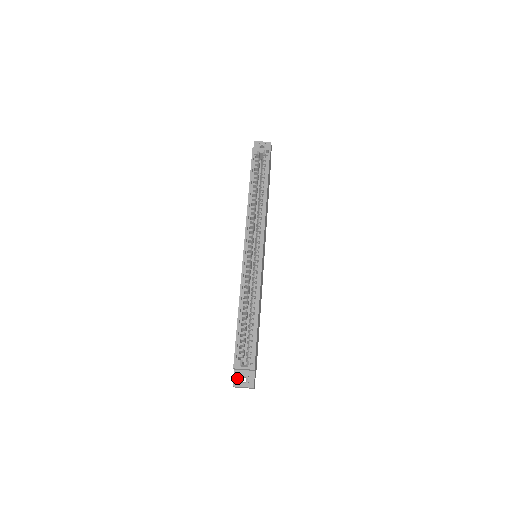
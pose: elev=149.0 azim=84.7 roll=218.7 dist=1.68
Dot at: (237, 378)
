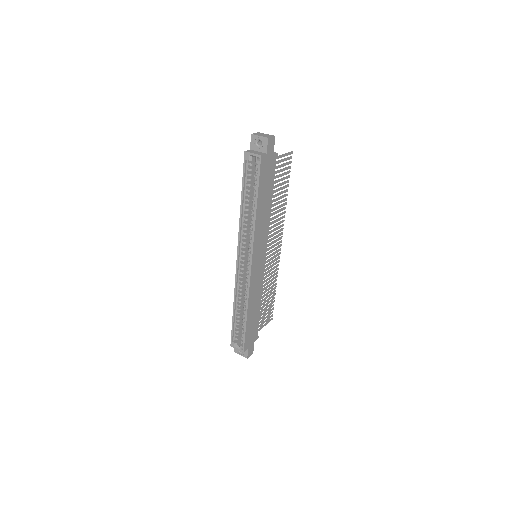
Dot at: occluded
